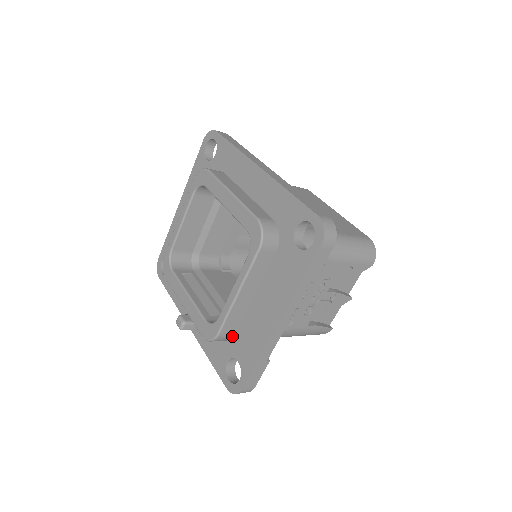
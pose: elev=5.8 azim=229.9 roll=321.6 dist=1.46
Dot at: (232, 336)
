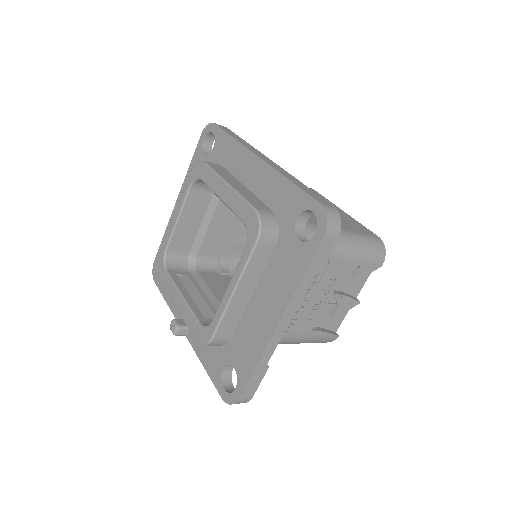
Dot at: (228, 340)
